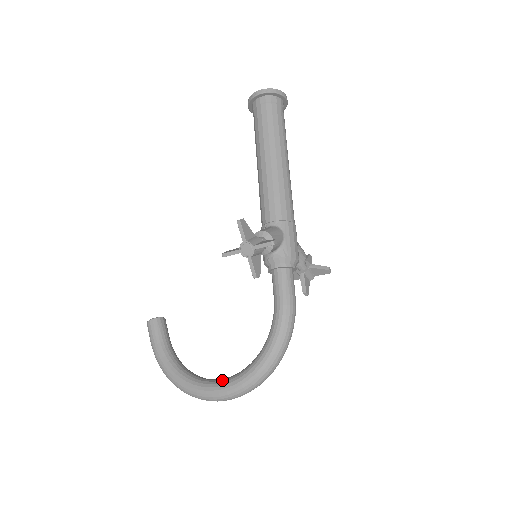
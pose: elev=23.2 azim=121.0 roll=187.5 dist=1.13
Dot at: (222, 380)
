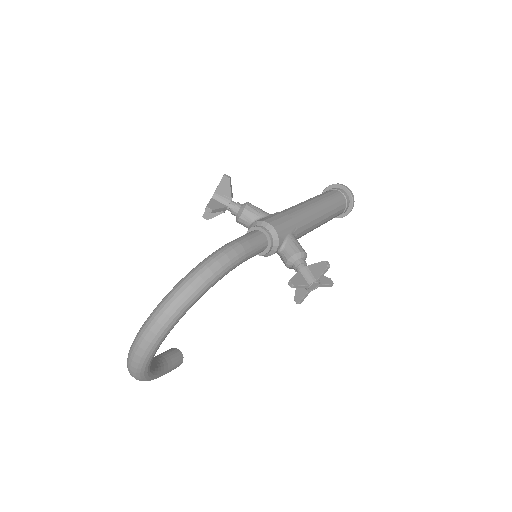
Dot at: occluded
